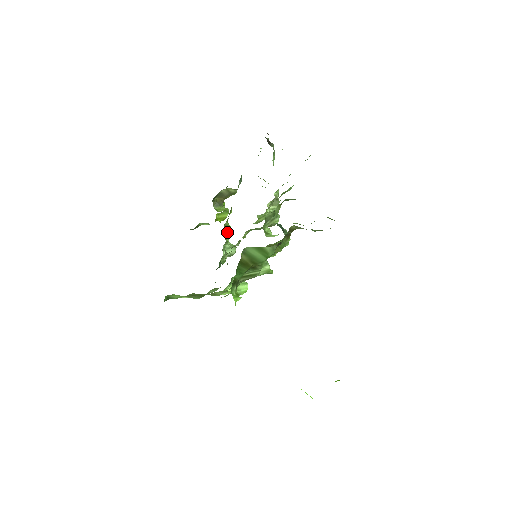
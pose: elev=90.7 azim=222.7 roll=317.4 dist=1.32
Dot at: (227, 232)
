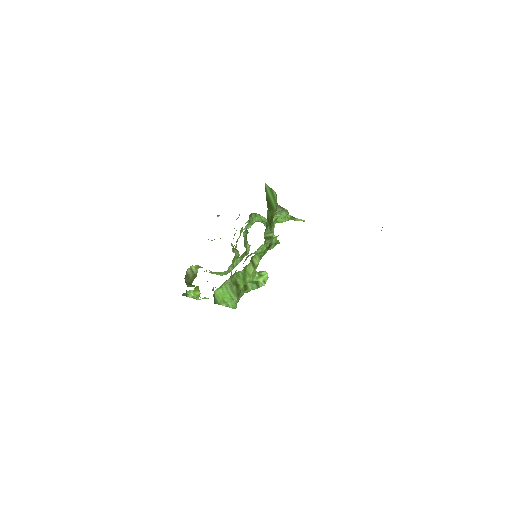
Dot at: (213, 287)
